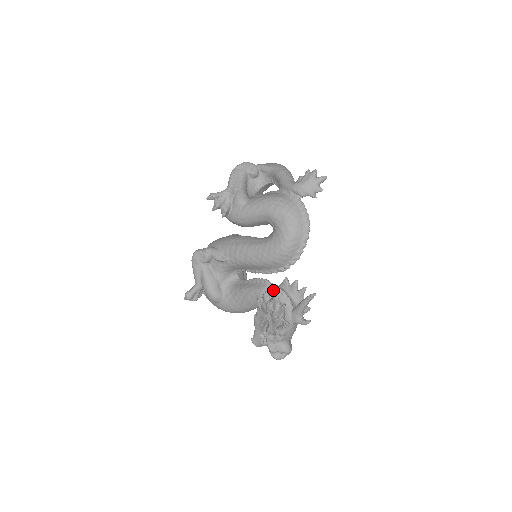
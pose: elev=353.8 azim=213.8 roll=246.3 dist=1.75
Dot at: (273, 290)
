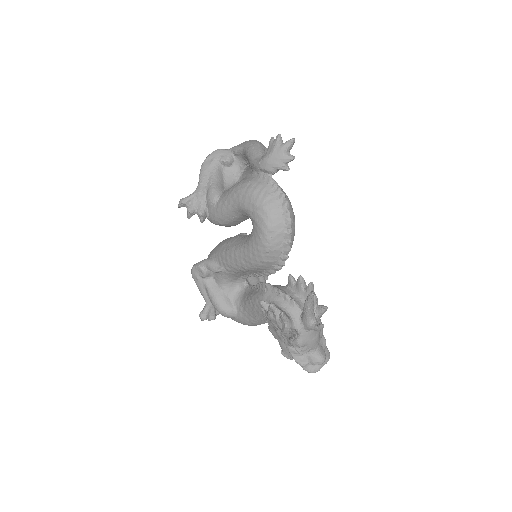
Dot at: (275, 295)
